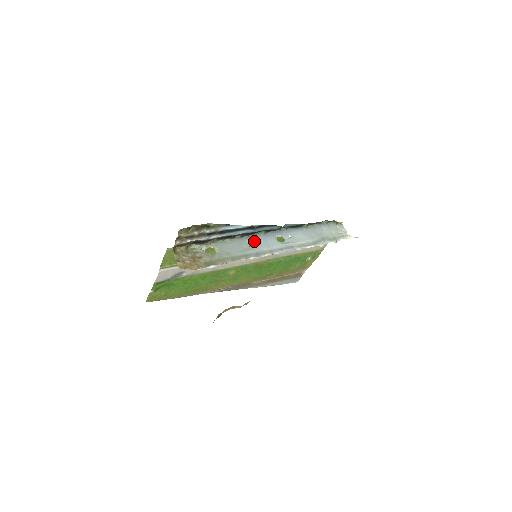
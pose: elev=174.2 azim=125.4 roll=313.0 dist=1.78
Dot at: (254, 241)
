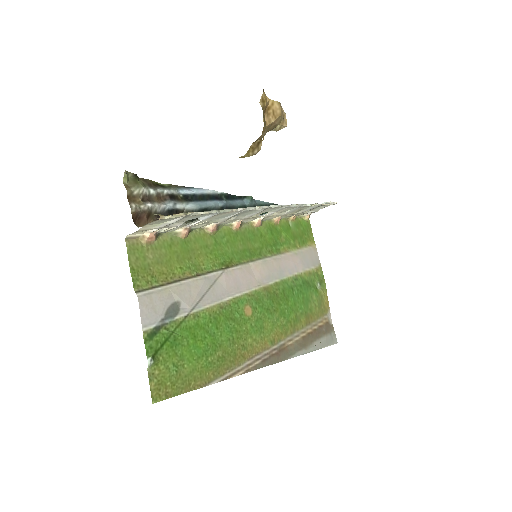
Dot at: (236, 216)
